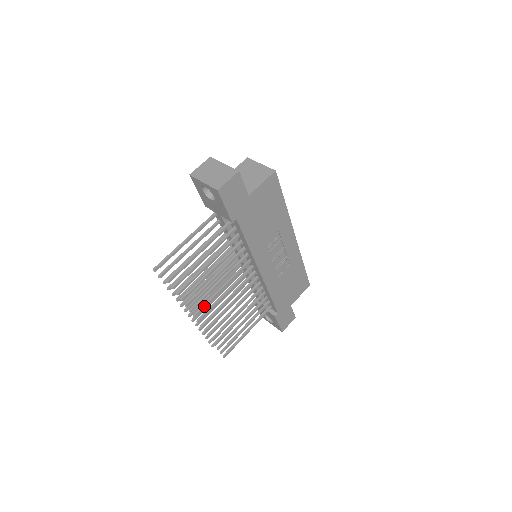
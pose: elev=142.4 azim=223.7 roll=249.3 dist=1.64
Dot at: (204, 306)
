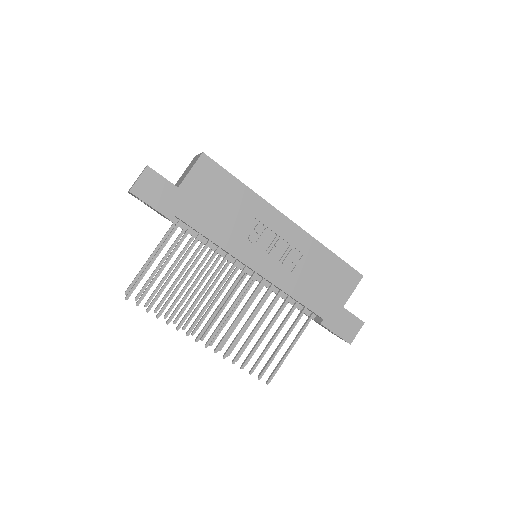
Dot at: (195, 321)
